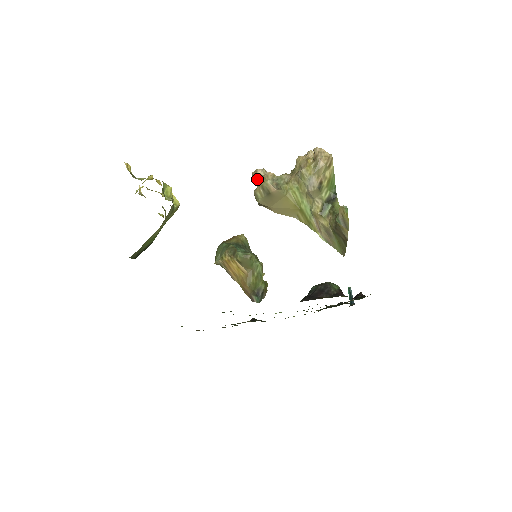
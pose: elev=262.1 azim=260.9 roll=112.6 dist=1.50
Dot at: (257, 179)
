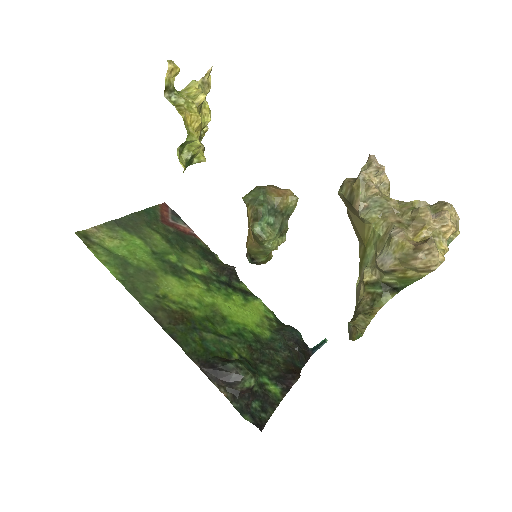
Dot at: (358, 176)
